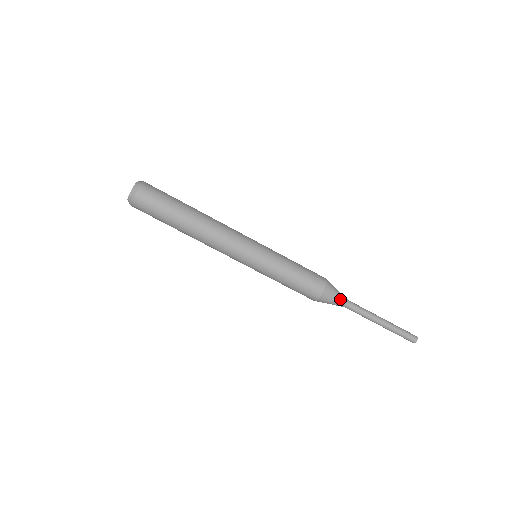
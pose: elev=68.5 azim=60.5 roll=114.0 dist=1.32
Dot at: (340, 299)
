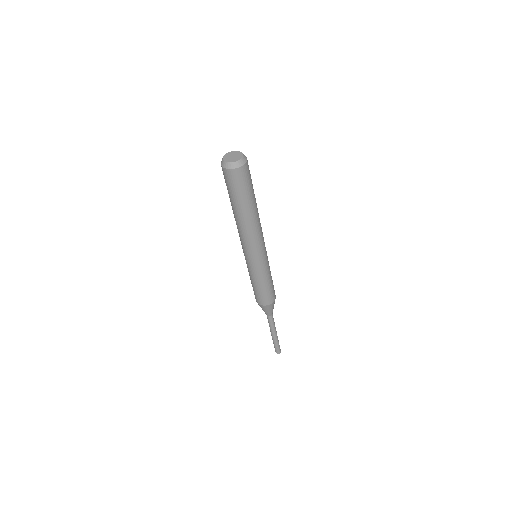
Dot at: occluded
